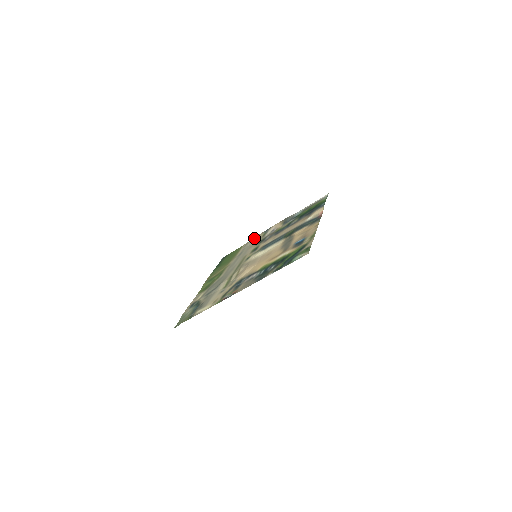
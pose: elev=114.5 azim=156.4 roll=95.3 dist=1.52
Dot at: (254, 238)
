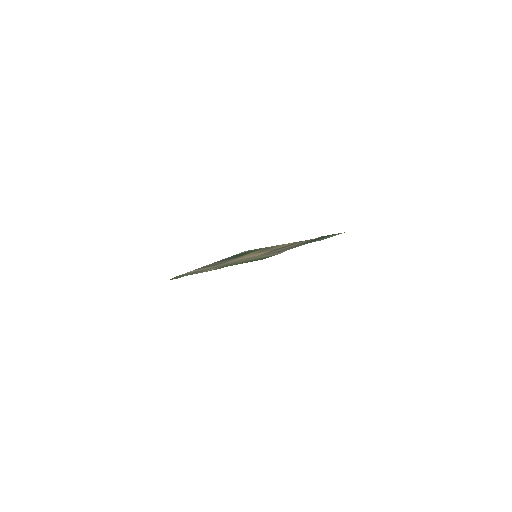
Dot at: occluded
